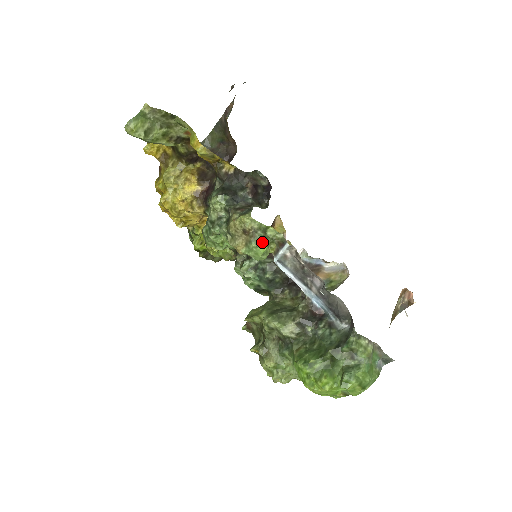
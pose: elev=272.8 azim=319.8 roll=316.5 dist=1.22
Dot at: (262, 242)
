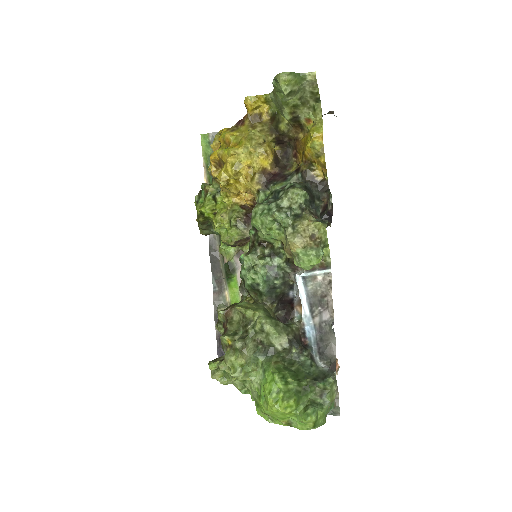
Dot at: (321, 255)
